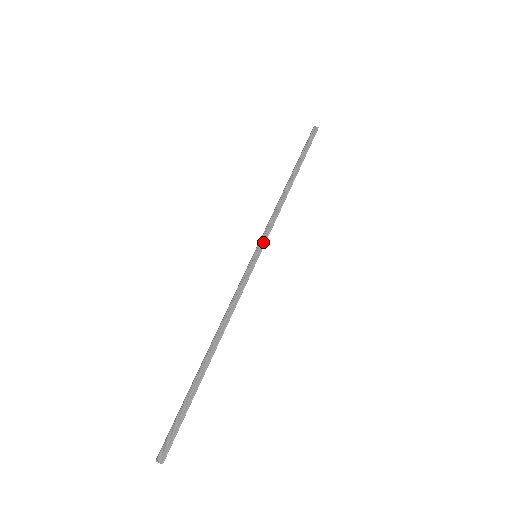
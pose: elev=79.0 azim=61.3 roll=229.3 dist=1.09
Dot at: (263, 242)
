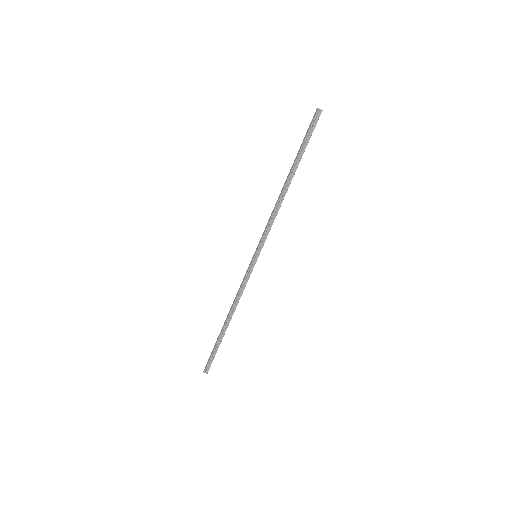
Dot at: (261, 246)
